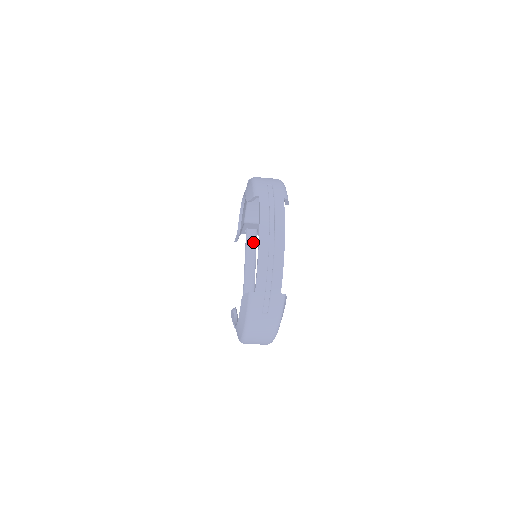
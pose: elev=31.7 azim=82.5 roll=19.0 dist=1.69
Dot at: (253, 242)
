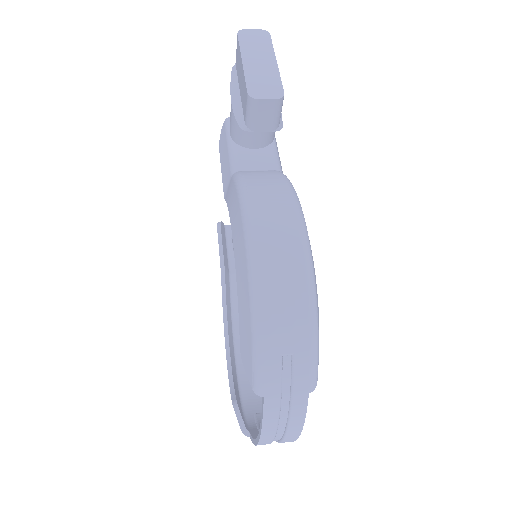
Dot at: occluded
